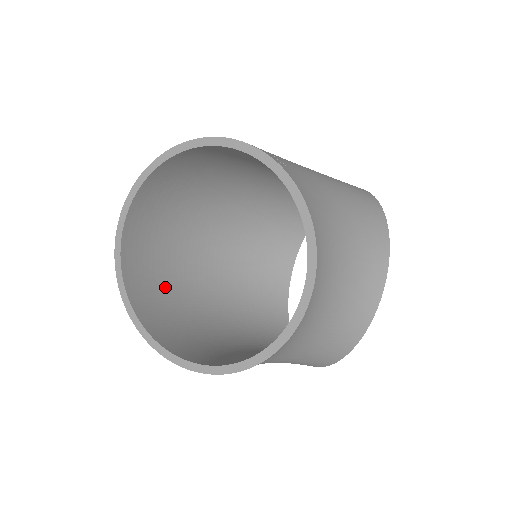
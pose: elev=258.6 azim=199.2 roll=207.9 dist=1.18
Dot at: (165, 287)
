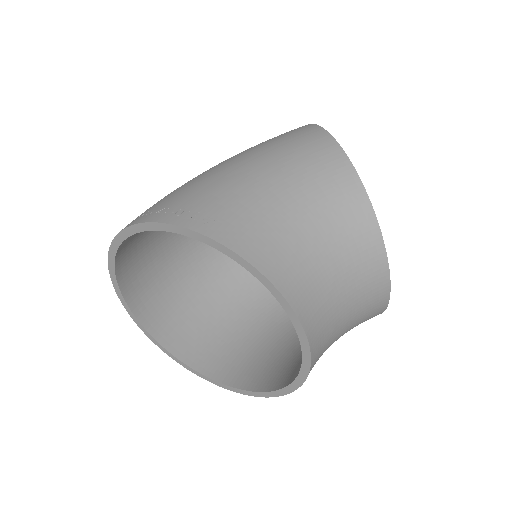
Dot at: (200, 315)
